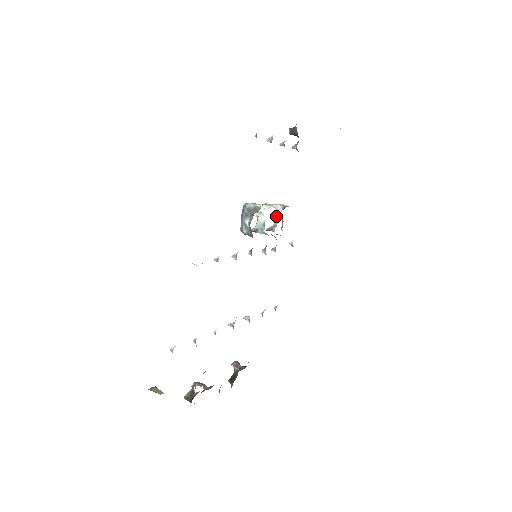
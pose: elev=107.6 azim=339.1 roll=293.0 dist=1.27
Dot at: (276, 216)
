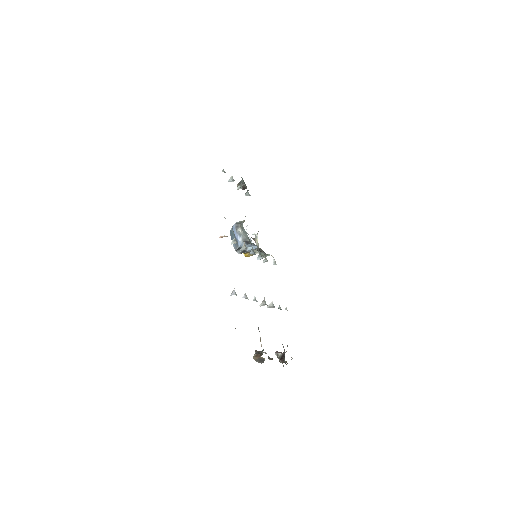
Dot at: (255, 238)
